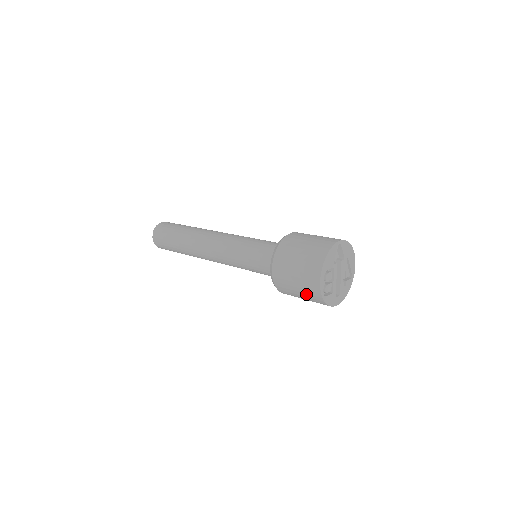
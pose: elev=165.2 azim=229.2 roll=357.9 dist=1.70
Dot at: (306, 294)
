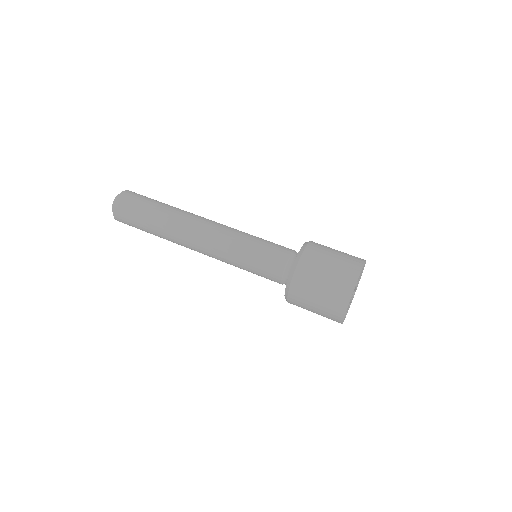
Dot at: occluded
